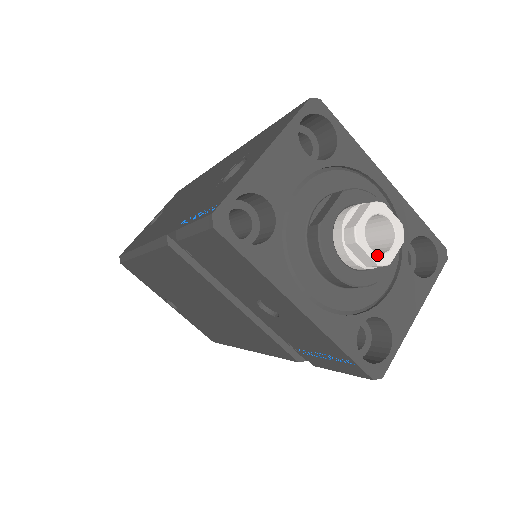
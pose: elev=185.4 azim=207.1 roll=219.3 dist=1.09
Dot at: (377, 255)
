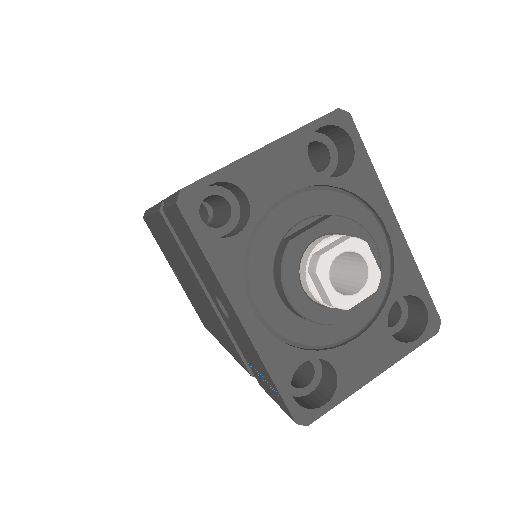
Dot at: (336, 294)
